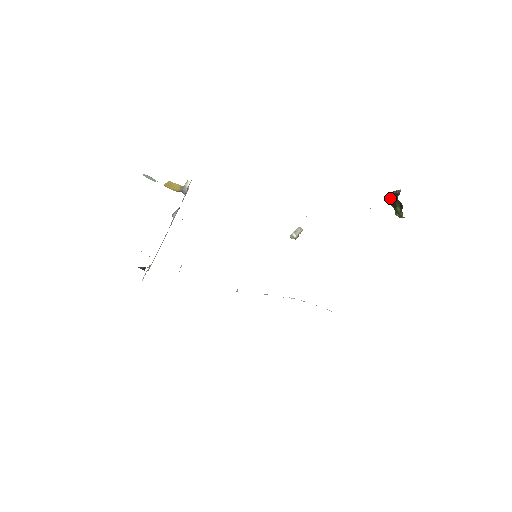
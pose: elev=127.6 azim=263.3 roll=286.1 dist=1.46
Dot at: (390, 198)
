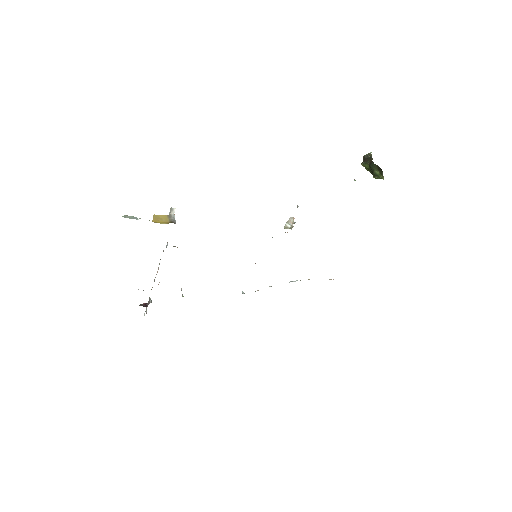
Dot at: (364, 163)
